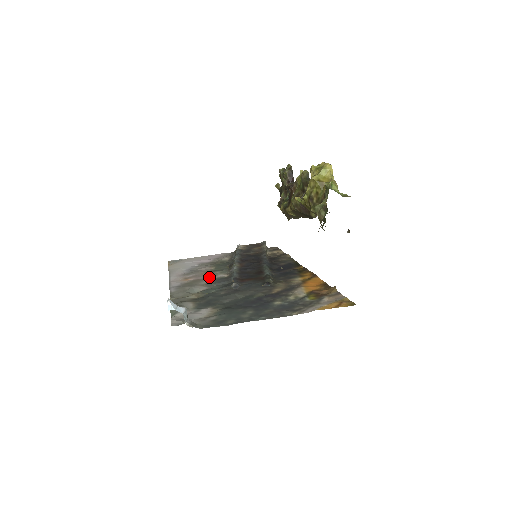
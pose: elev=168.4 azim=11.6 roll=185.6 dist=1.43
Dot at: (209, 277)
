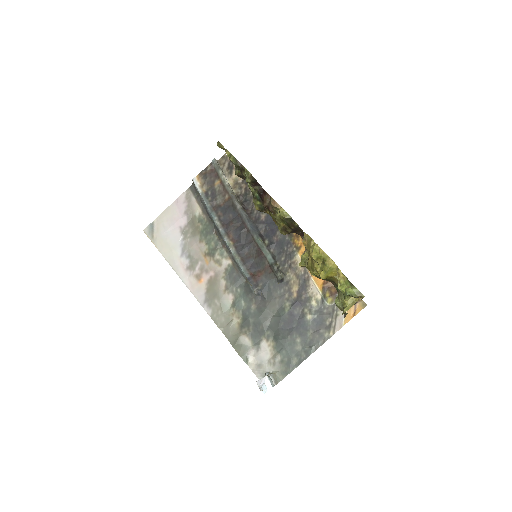
Dot at: (218, 271)
